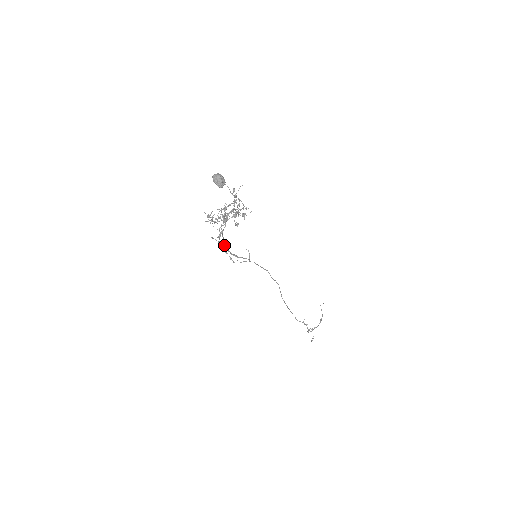
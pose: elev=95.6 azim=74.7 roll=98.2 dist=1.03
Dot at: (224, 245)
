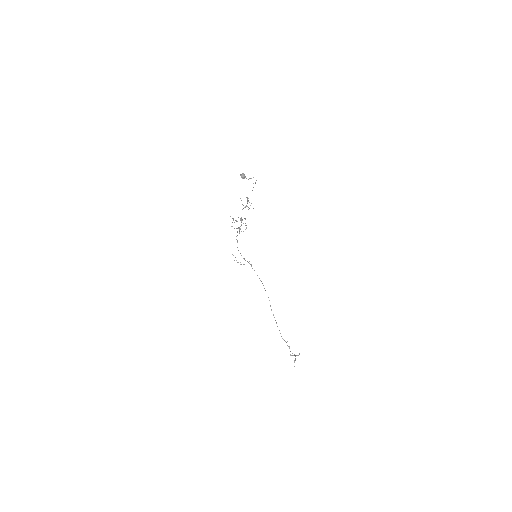
Dot at: occluded
